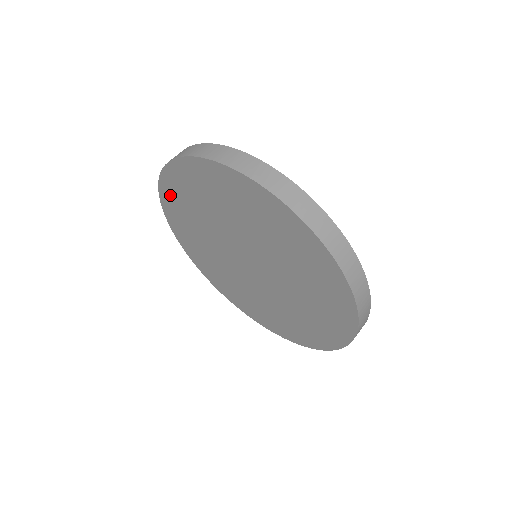
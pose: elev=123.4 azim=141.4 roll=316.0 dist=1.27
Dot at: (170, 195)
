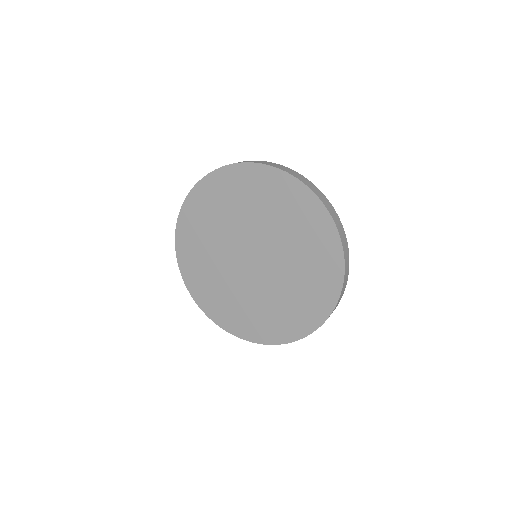
Dot at: (229, 178)
